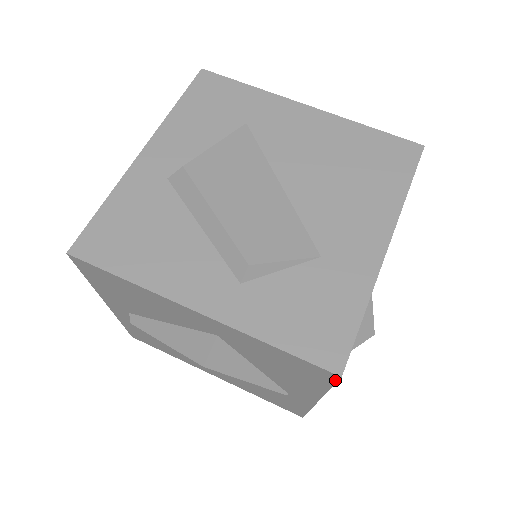
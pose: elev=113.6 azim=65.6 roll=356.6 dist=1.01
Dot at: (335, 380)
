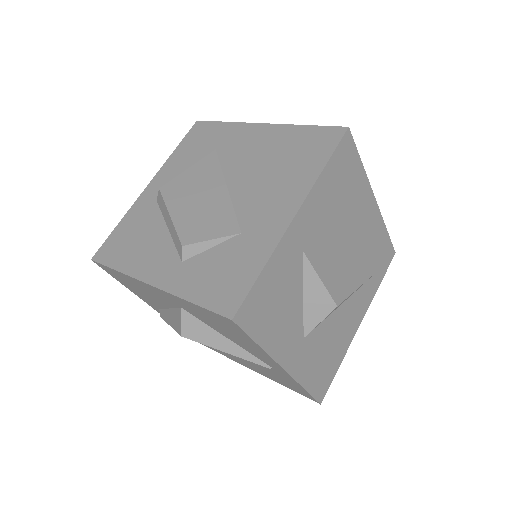
Dot at: (238, 327)
